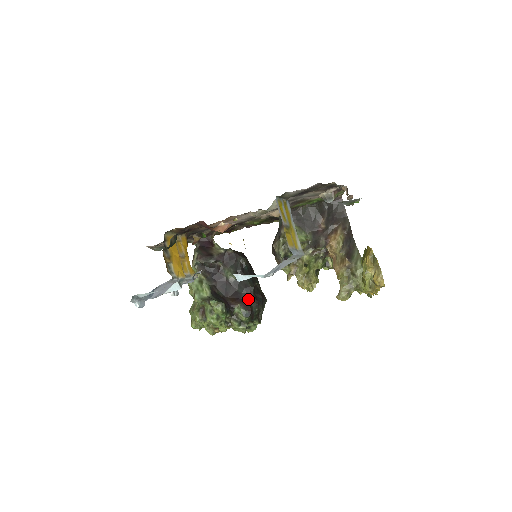
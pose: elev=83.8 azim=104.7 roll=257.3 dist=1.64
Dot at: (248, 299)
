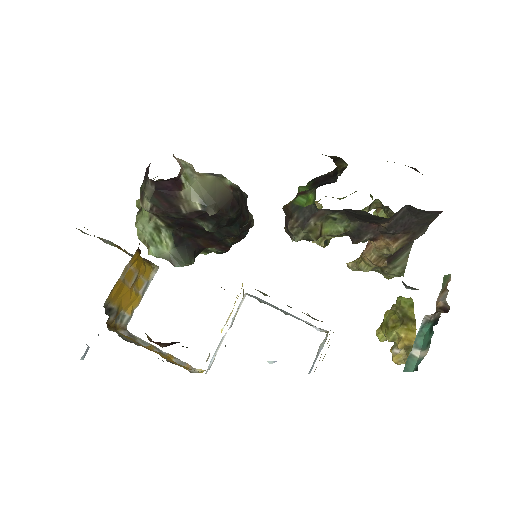
Dot at: (228, 240)
